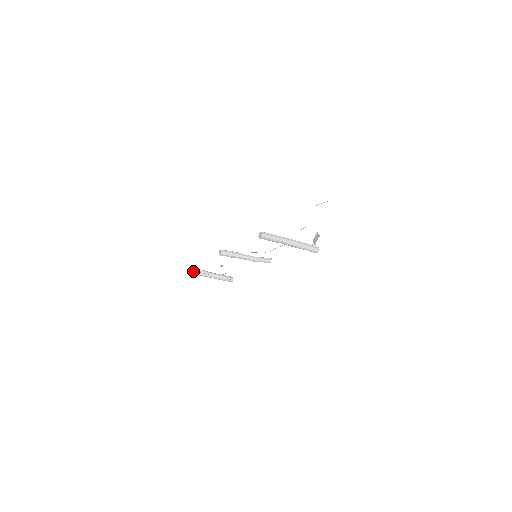
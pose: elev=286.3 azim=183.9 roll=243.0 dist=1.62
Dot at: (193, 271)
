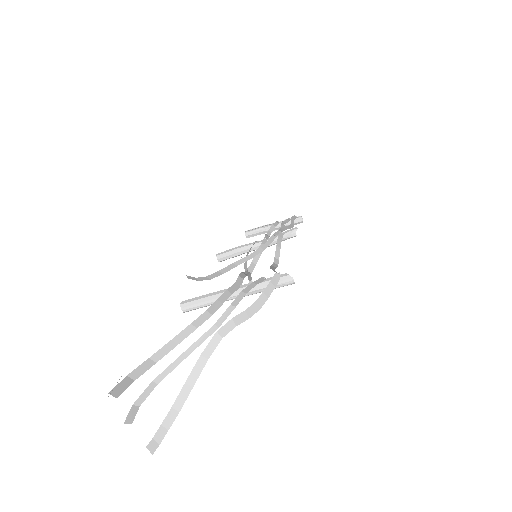
Dot at: occluded
